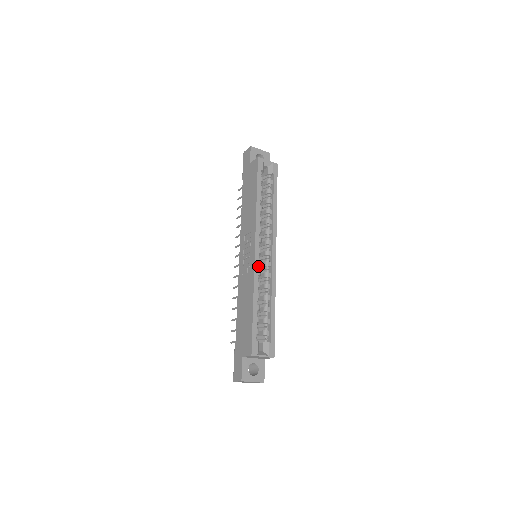
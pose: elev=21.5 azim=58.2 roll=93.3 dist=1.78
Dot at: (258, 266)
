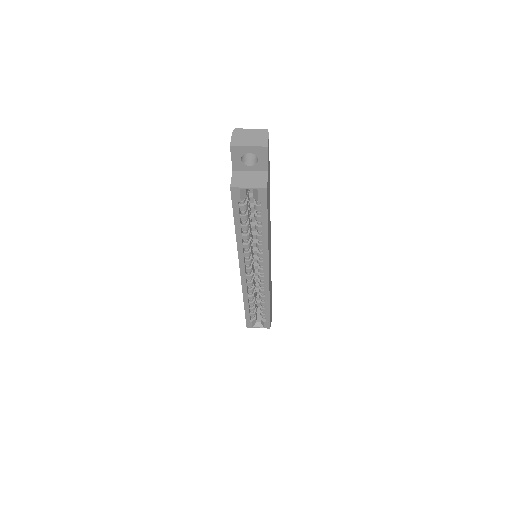
Dot at: (246, 283)
